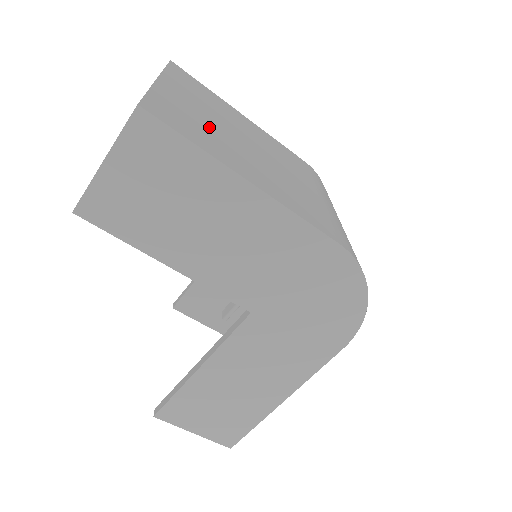
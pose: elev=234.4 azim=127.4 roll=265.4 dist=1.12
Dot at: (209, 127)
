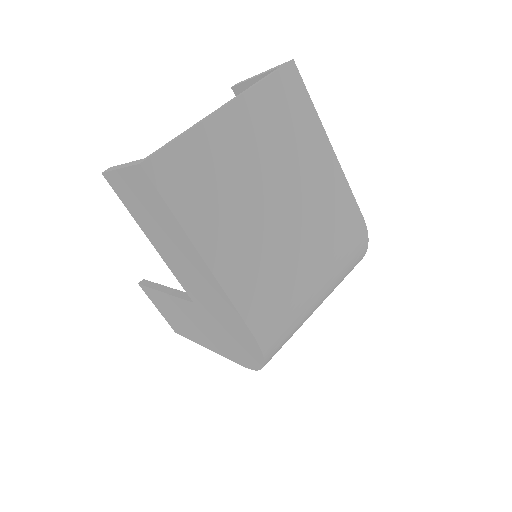
Dot at: (228, 180)
